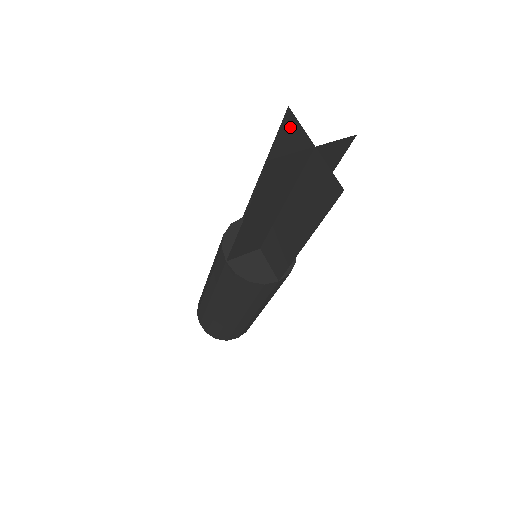
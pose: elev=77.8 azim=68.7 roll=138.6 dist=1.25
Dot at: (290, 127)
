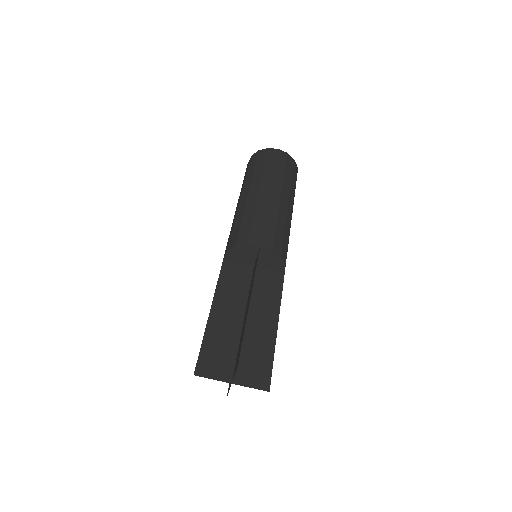
Dot at: (238, 360)
